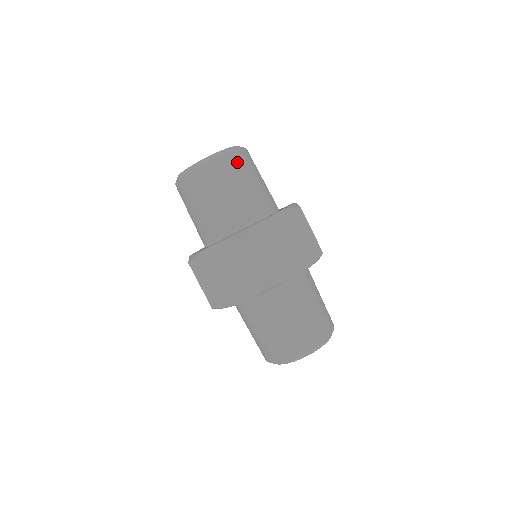
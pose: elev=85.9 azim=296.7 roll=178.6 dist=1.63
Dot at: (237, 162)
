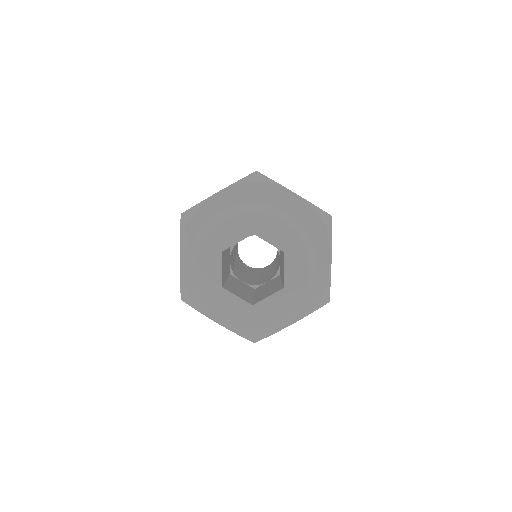
Dot at: occluded
